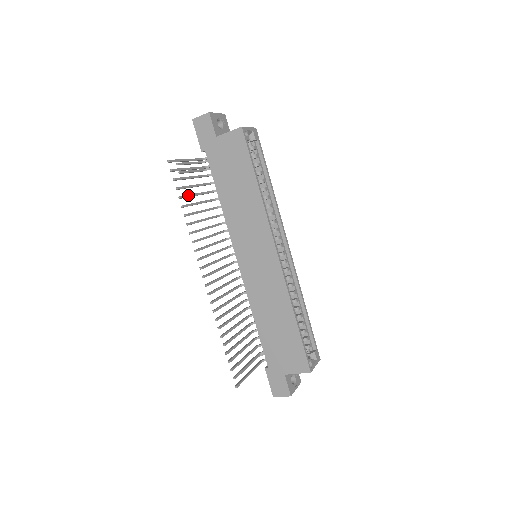
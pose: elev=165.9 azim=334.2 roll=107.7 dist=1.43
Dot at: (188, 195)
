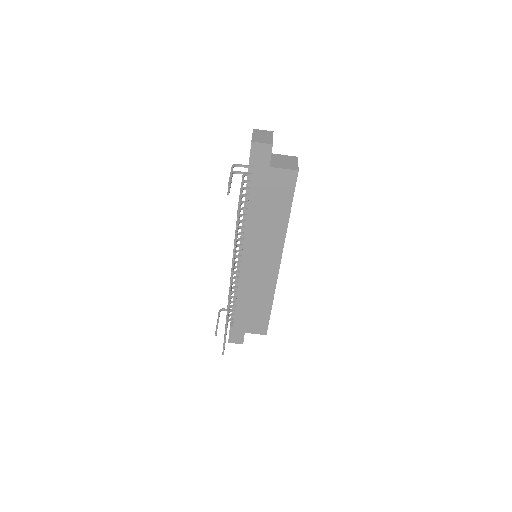
Dot at: occluded
